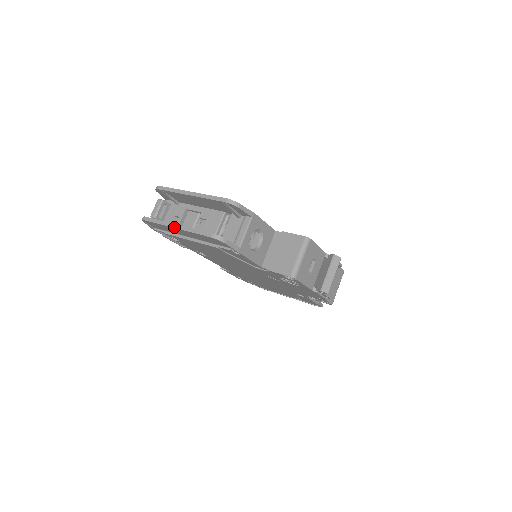
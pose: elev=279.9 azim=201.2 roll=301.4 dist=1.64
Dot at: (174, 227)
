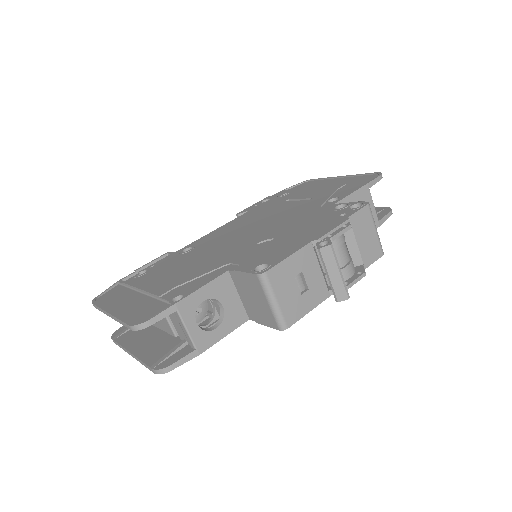
Dot at: occluded
